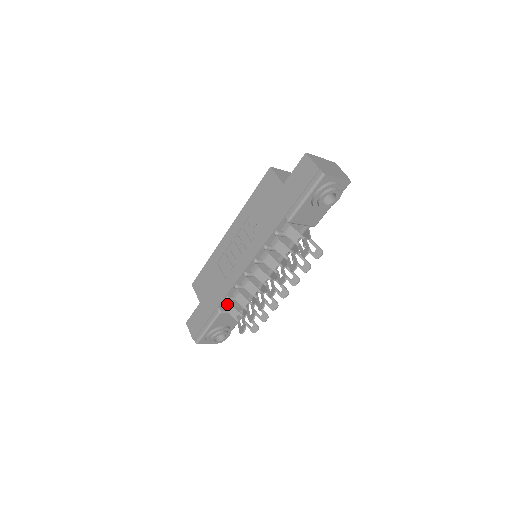
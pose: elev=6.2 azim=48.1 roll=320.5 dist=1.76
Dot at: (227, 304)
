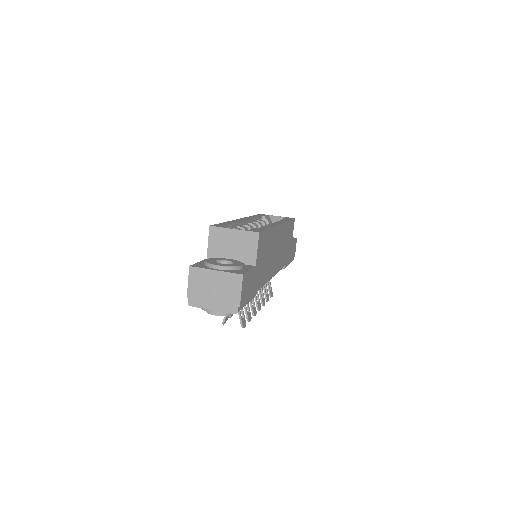
Dot at: occluded
